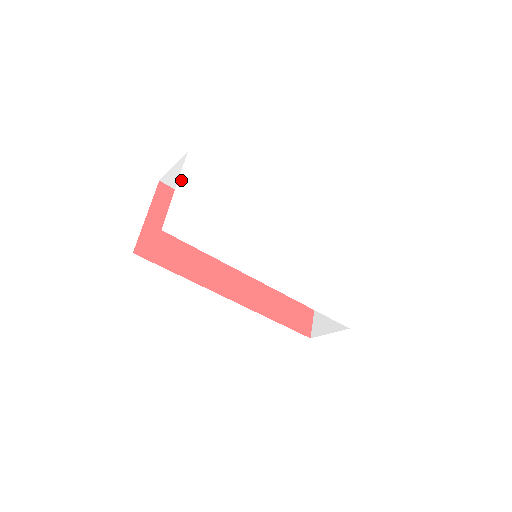
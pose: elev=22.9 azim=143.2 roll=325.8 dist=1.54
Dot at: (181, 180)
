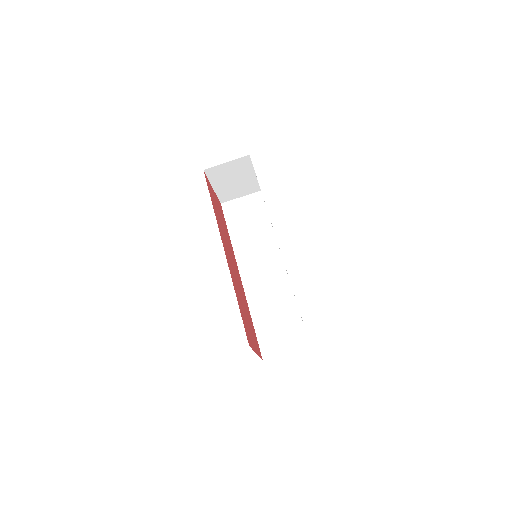
Dot at: occluded
